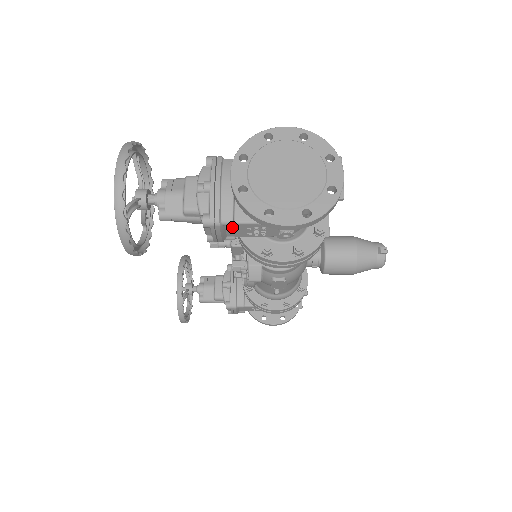
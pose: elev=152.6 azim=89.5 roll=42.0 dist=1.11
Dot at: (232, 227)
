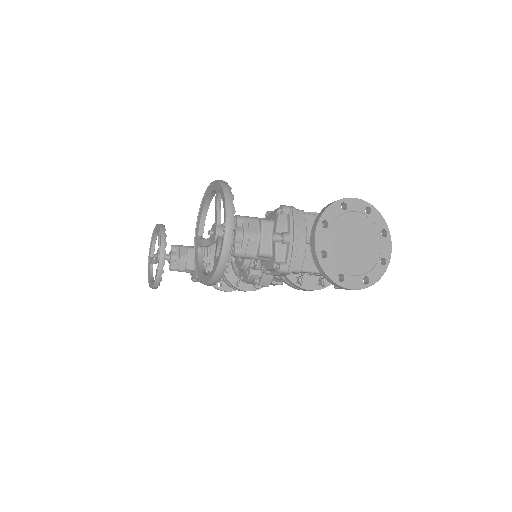
Dot at: occluded
